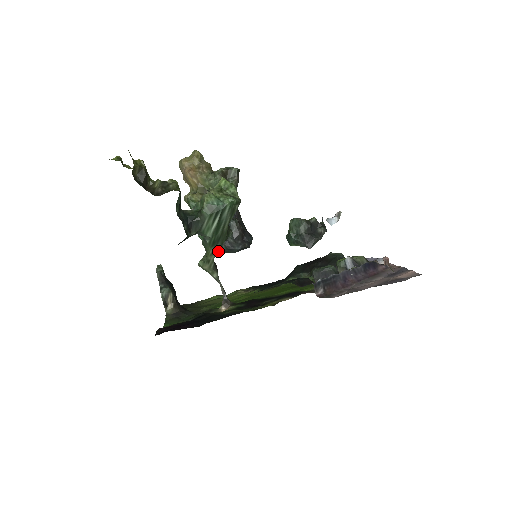
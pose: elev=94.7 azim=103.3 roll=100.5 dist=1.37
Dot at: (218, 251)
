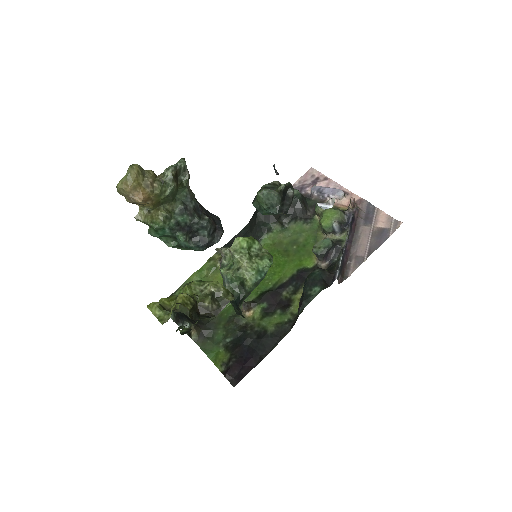
Dot at: occluded
